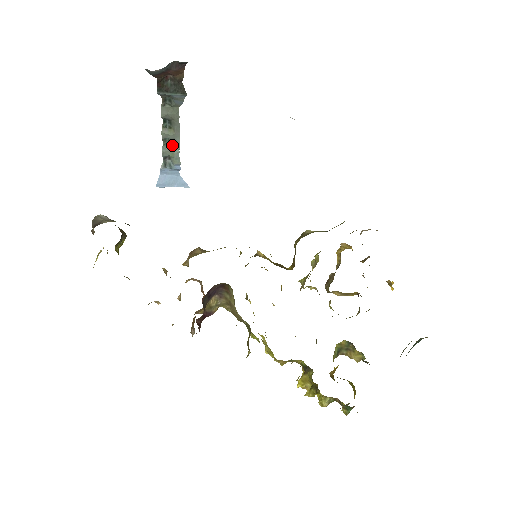
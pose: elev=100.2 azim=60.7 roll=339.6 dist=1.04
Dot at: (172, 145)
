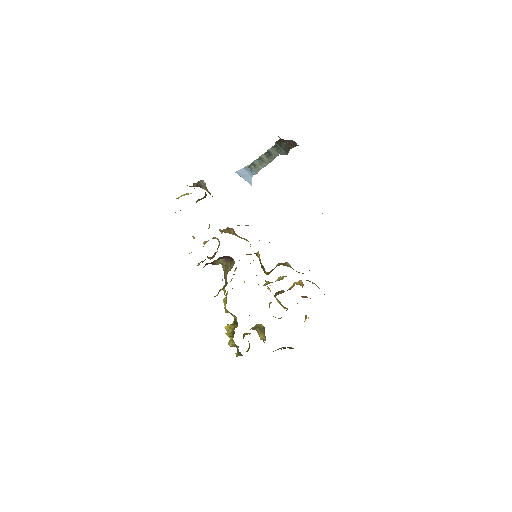
Dot at: (261, 163)
